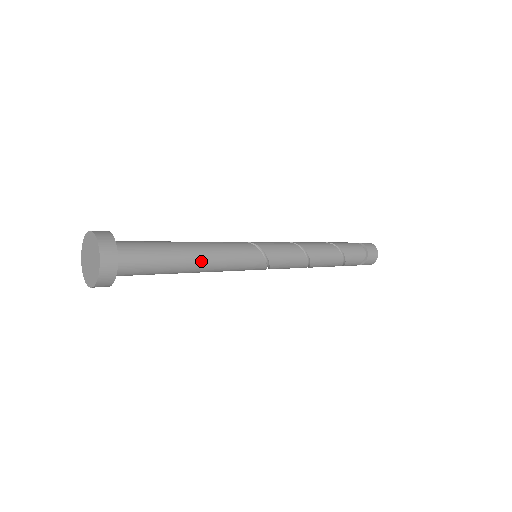
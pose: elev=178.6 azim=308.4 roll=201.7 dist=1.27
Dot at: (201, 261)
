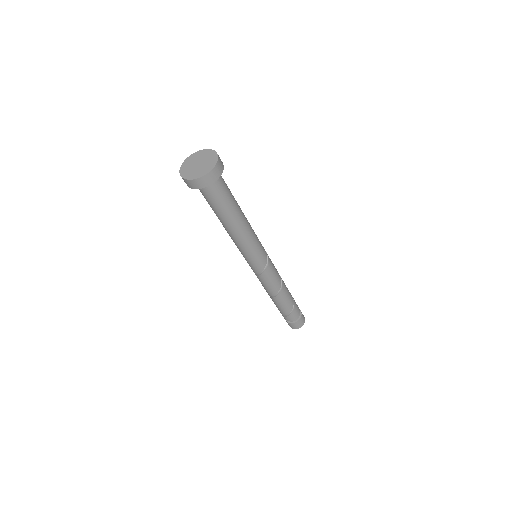
Dot at: (244, 215)
